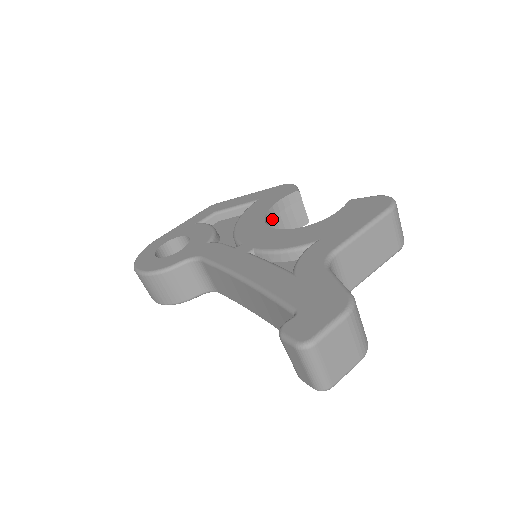
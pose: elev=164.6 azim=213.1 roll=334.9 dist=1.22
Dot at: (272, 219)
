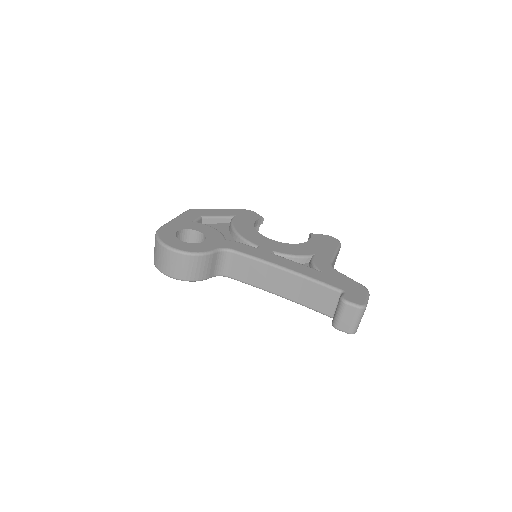
Dot at: occluded
